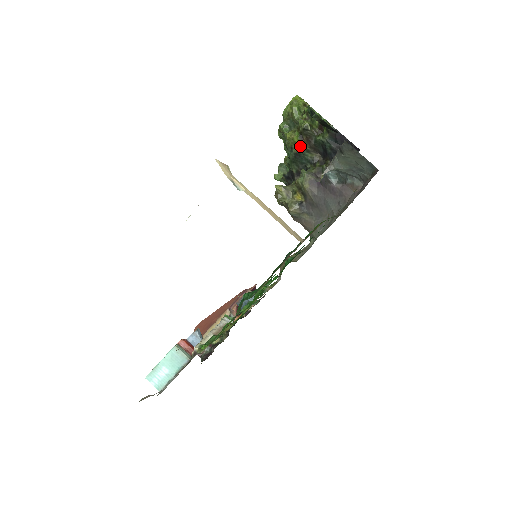
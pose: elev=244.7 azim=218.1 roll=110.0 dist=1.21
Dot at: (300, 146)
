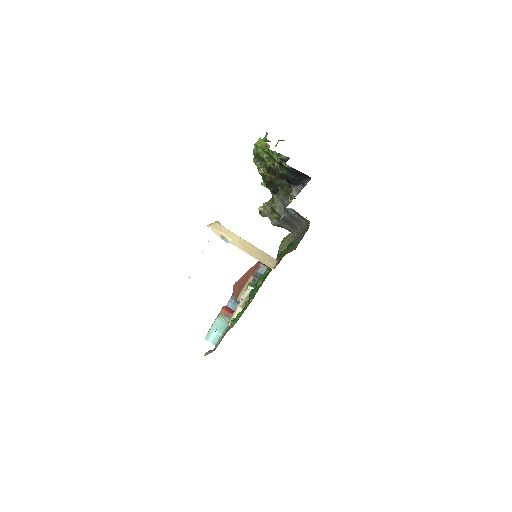
Dot at: (269, 177)
